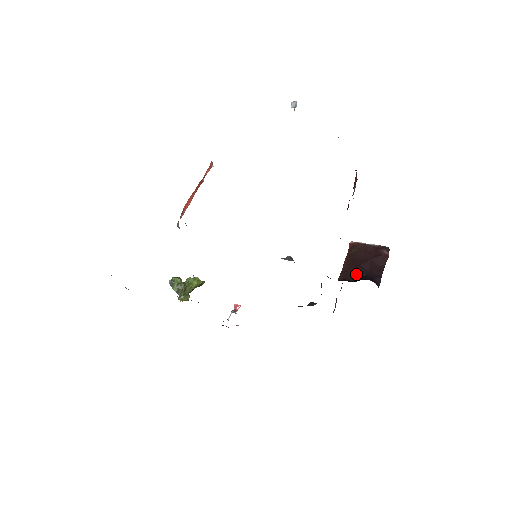
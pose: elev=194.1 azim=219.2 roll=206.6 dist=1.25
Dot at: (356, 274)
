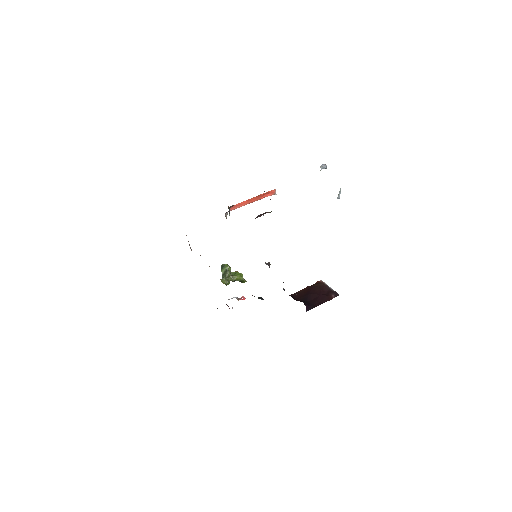
Dot at: (302, 297)
